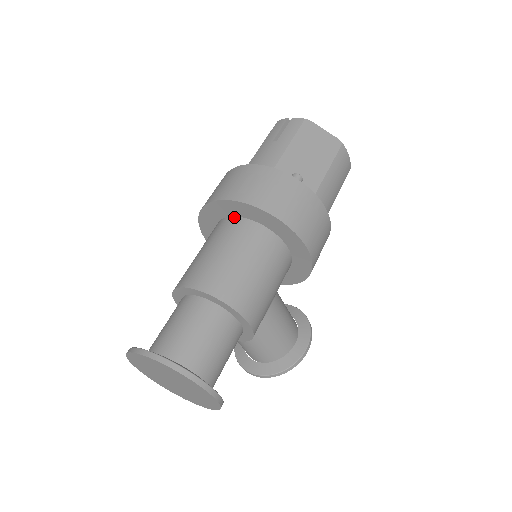
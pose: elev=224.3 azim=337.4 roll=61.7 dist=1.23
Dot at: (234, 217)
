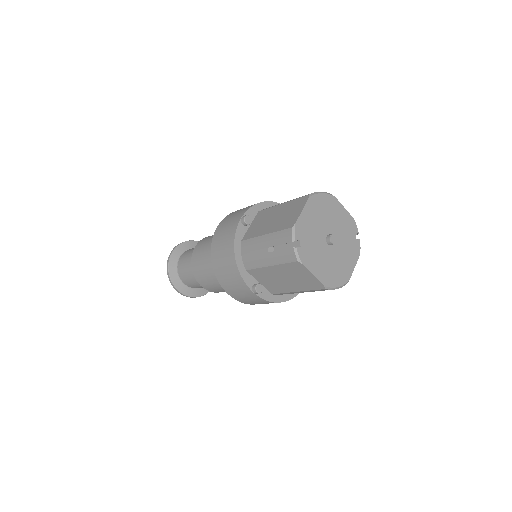
Dot at: occluded
